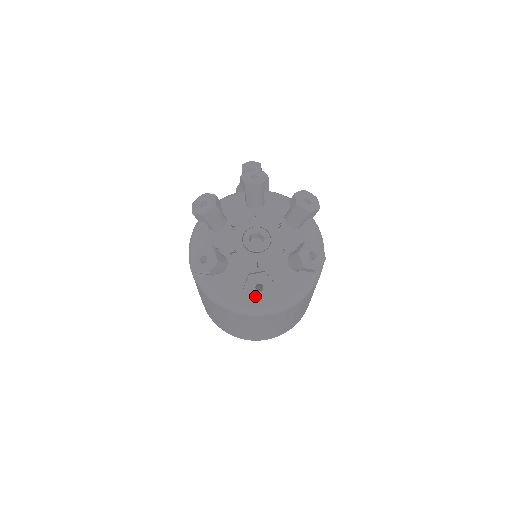
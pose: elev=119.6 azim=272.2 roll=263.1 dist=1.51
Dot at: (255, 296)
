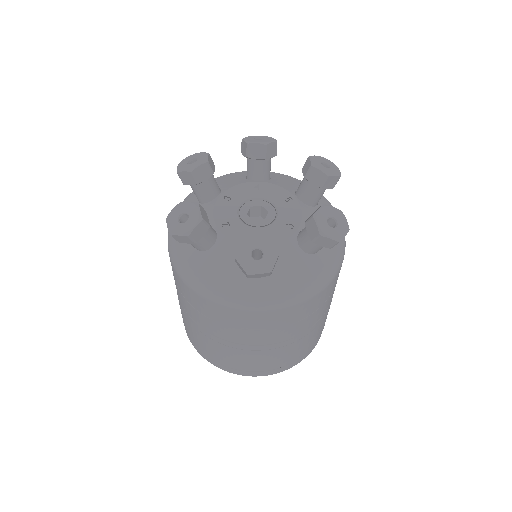
Dot at: (250, 265)
